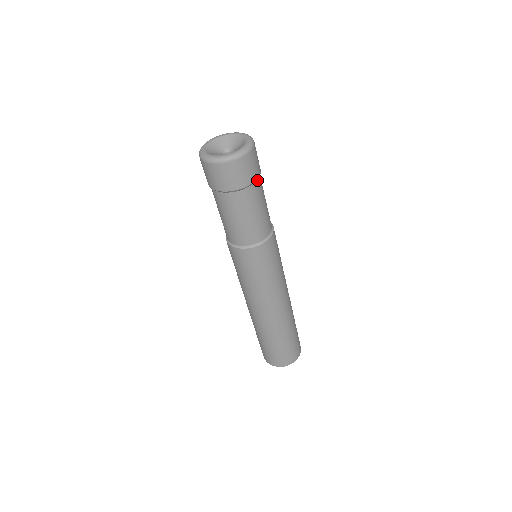
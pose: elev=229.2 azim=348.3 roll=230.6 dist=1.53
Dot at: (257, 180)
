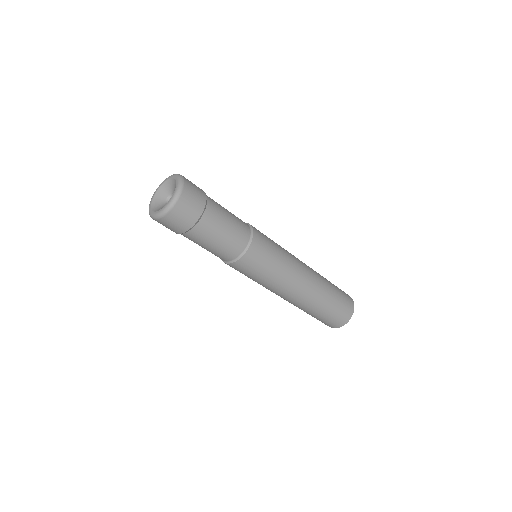
Dot at: (207, 202)
